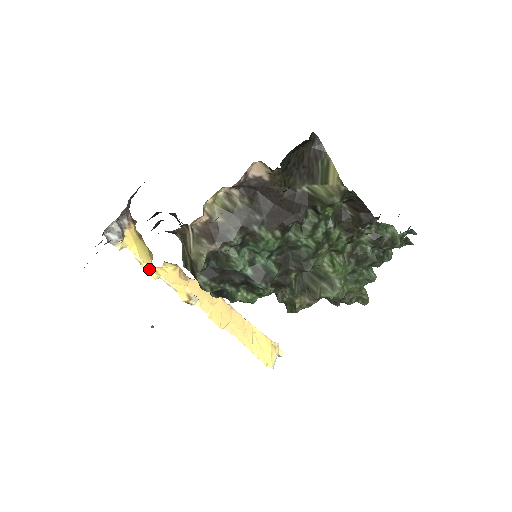
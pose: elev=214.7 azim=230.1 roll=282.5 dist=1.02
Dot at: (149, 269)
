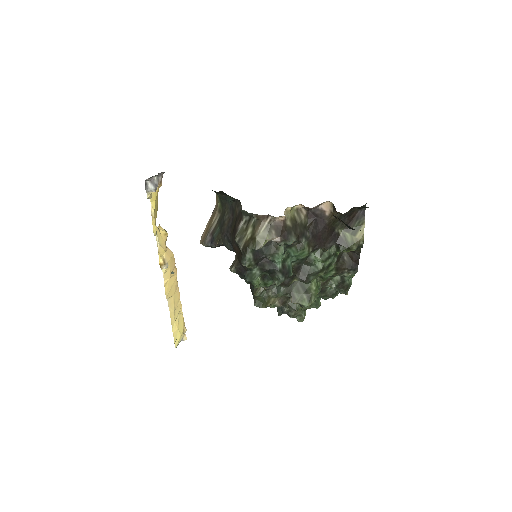
Dot at: (154, 225)
